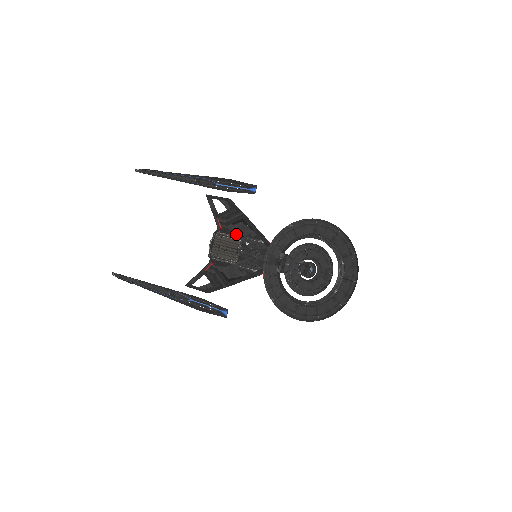
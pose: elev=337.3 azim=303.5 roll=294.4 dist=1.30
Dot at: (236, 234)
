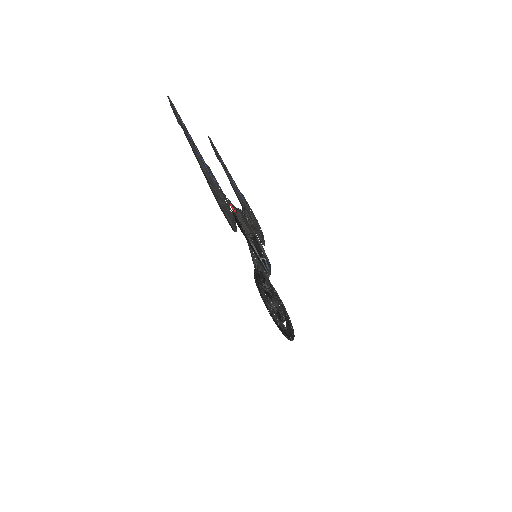
Dot at: (245, 225)
